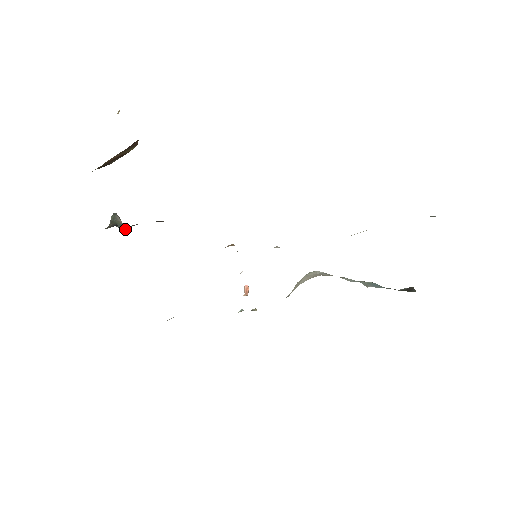
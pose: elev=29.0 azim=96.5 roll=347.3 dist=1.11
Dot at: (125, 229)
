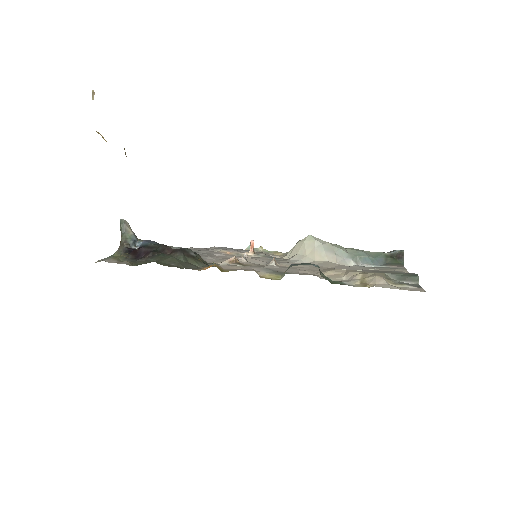
Dot at: (136, 242)
